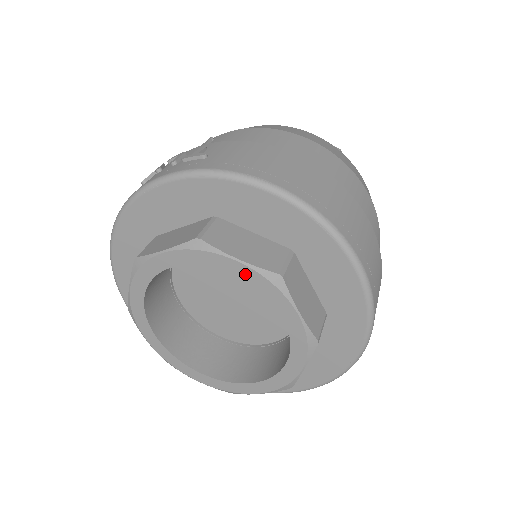
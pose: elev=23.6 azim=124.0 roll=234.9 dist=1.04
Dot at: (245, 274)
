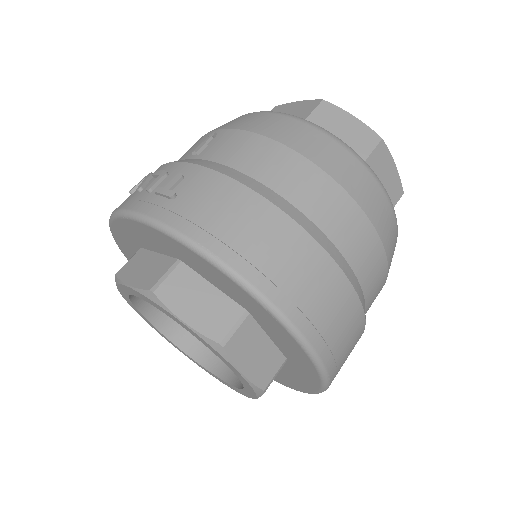
Dot at: (192, 332)
